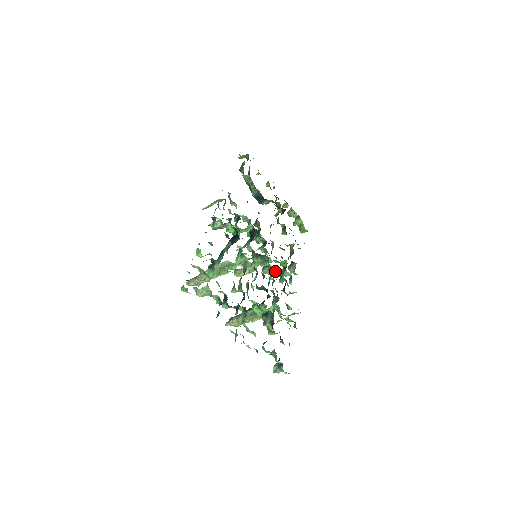
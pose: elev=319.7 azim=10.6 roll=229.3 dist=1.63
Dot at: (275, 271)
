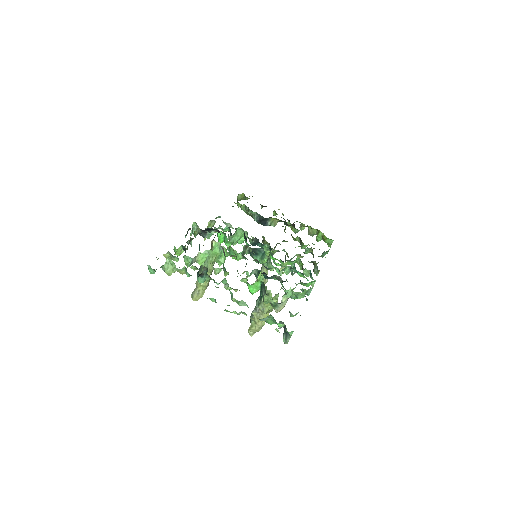
Dot at: (284, 267)
